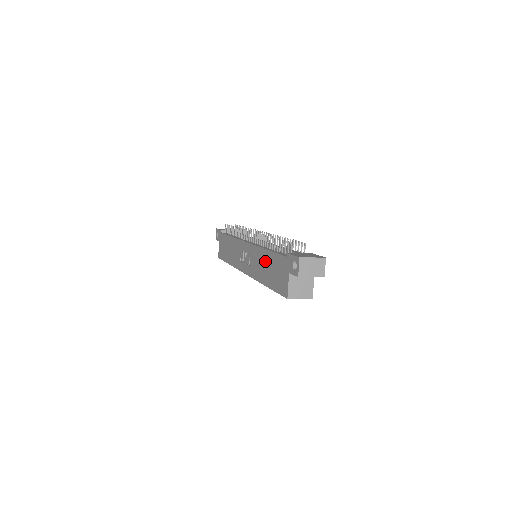
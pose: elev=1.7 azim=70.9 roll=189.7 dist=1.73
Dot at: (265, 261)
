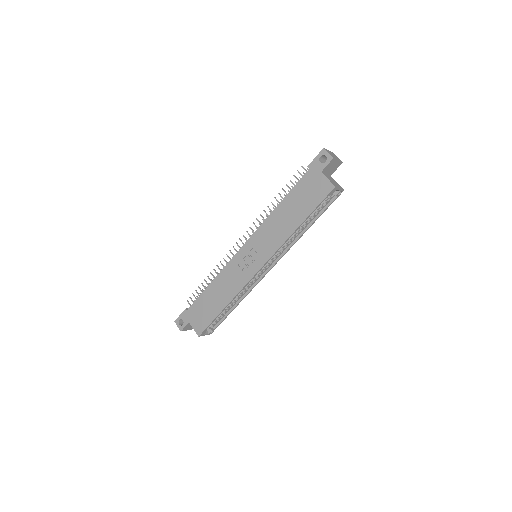
Dot at: (284, 213)
